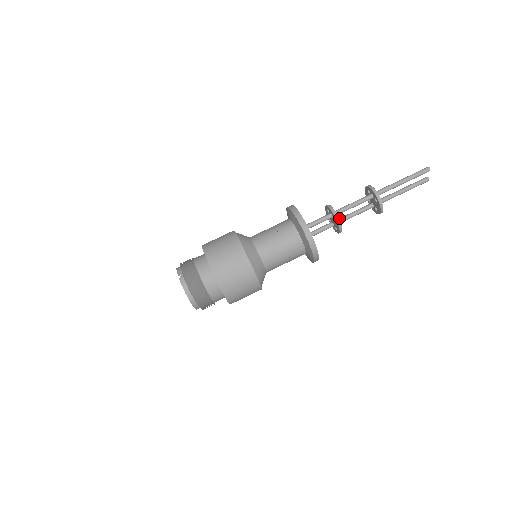
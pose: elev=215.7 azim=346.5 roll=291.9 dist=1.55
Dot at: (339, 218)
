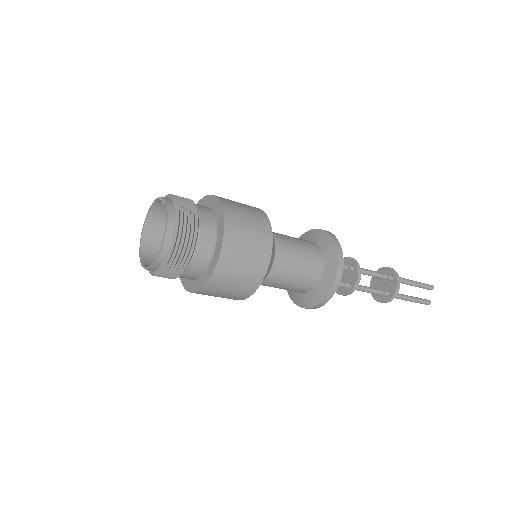
Dot at: occluded
